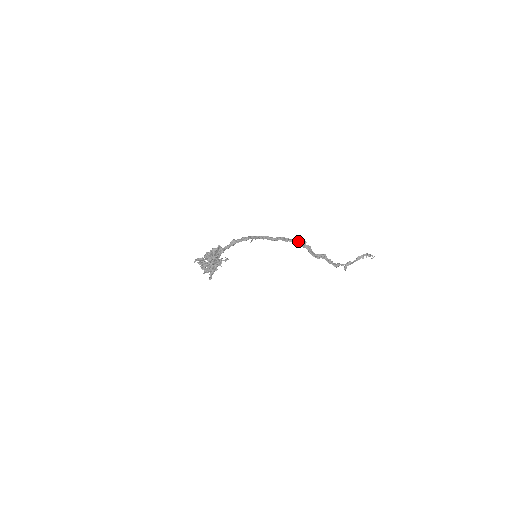
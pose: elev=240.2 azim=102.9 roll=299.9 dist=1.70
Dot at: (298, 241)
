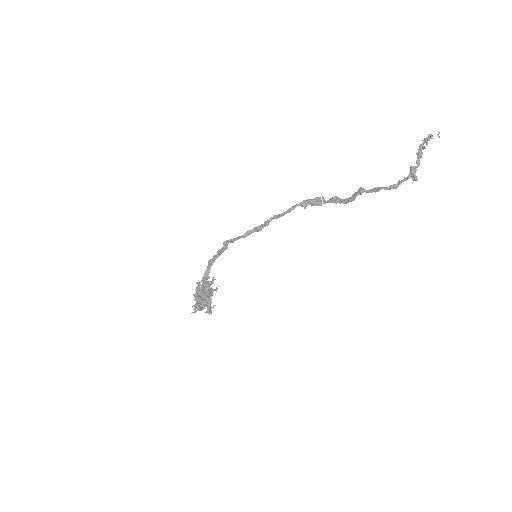
Dot at: (301, 205)
